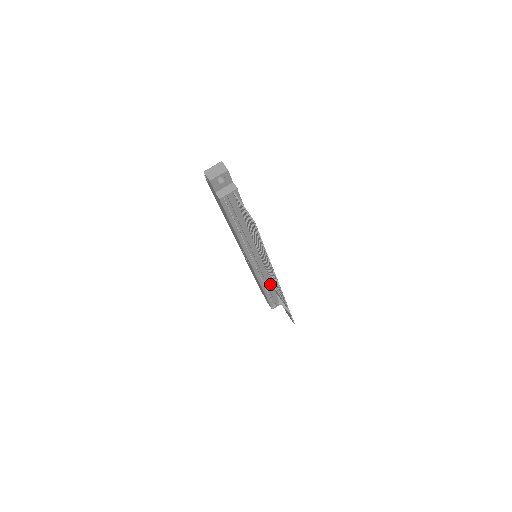
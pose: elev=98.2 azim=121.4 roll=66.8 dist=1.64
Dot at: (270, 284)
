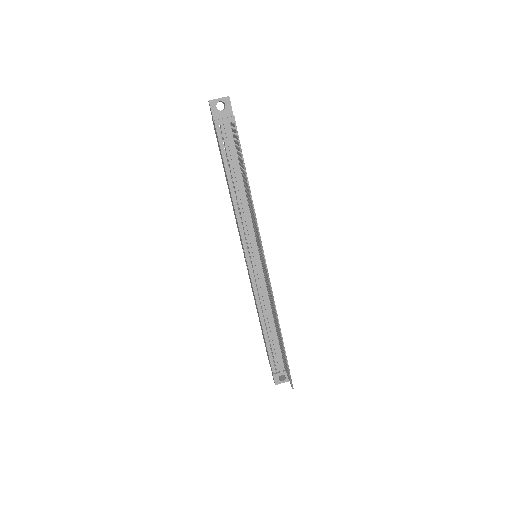
Dot at: (271, 319)
